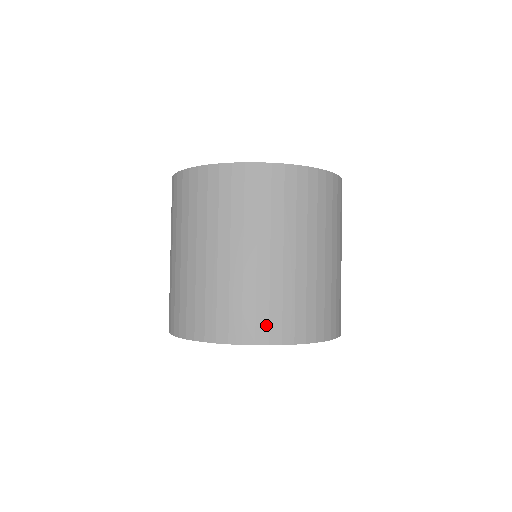
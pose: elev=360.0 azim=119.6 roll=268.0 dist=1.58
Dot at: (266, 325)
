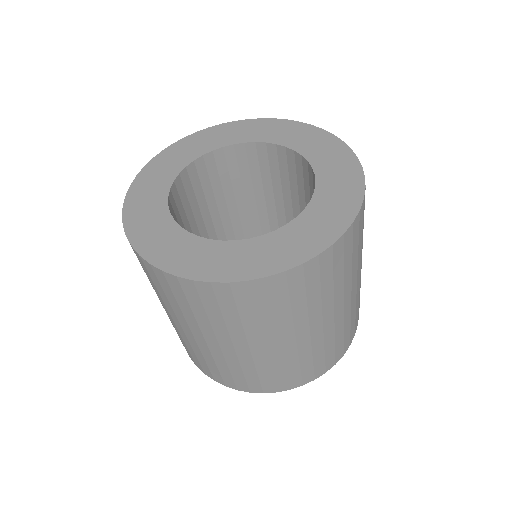
Dot at: (285, 381)
